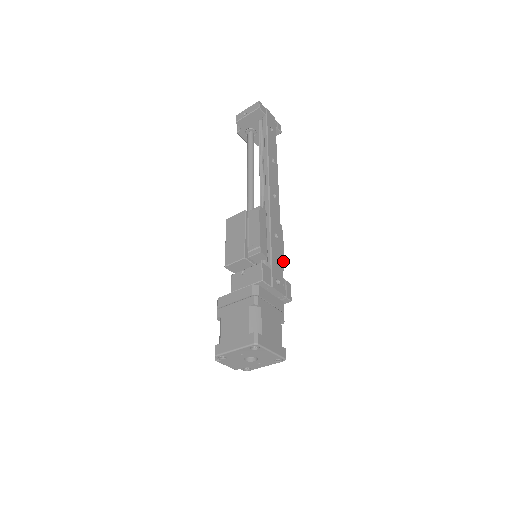
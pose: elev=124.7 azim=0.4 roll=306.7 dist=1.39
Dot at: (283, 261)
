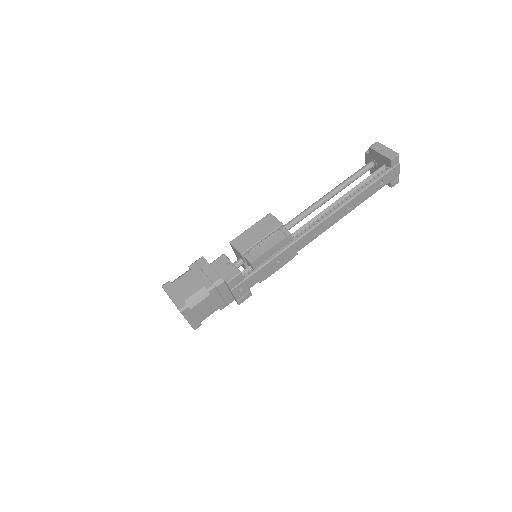
Dot at: (267, 277)
